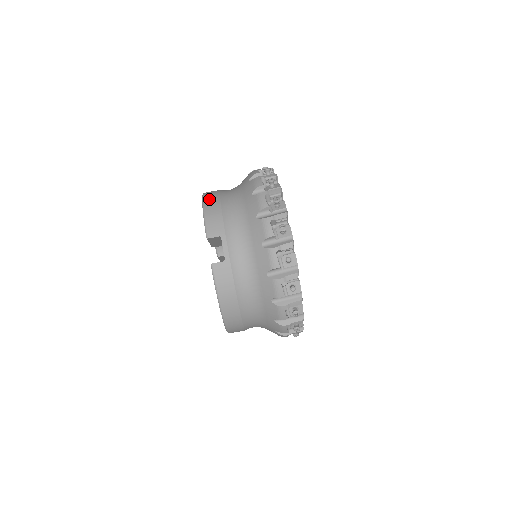
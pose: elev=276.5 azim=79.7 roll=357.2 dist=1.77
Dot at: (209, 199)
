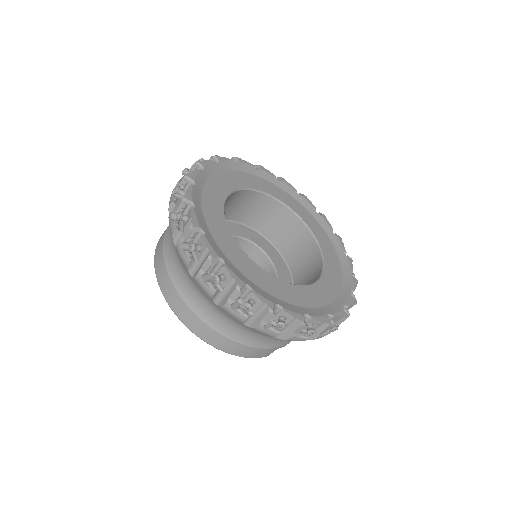
Dot at: (223, 347)
